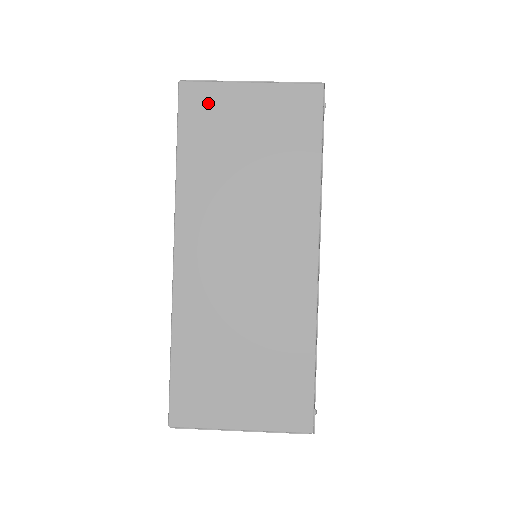
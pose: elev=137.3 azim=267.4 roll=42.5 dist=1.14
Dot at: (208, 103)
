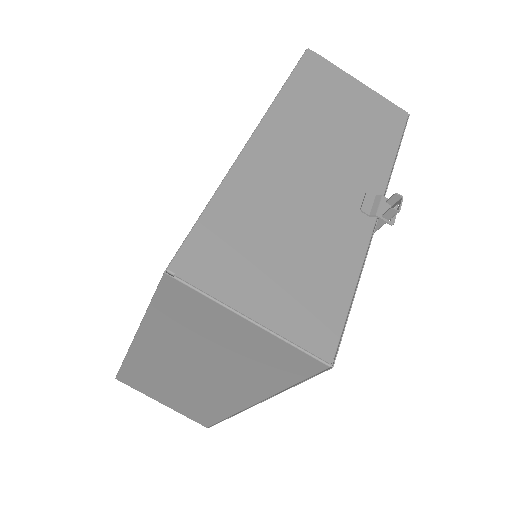
Dot at: (193, 304)
